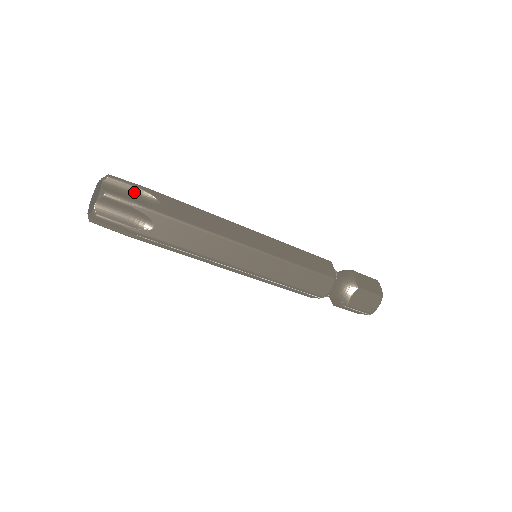
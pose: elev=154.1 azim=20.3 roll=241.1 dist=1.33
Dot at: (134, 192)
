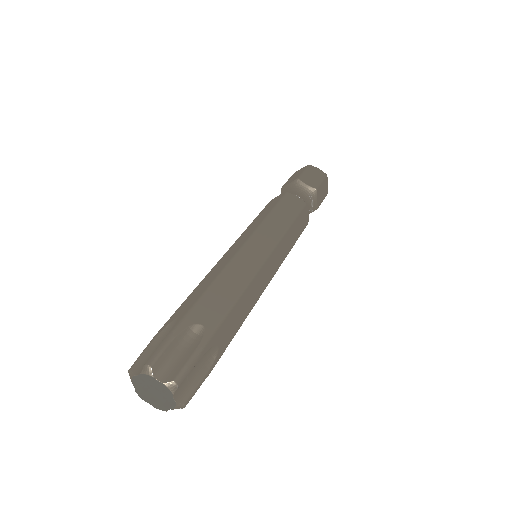
Dot at: (176, 346)
